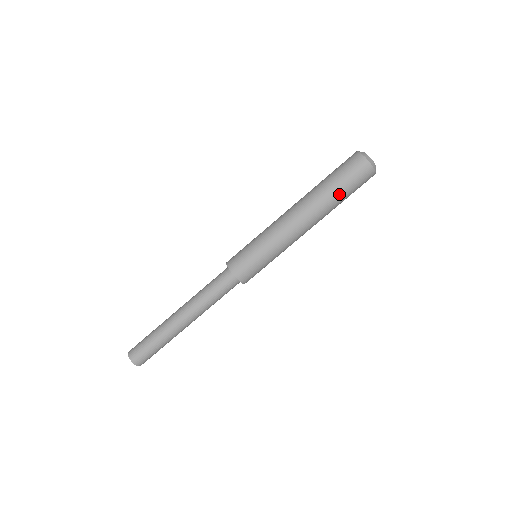
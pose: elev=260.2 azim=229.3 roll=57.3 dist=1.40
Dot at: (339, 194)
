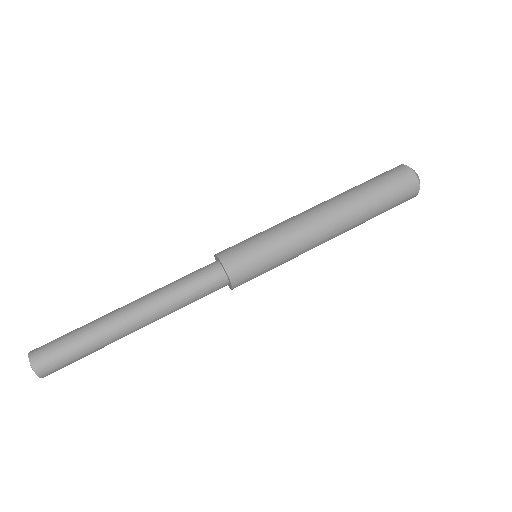
Dot at: (374, 196)
